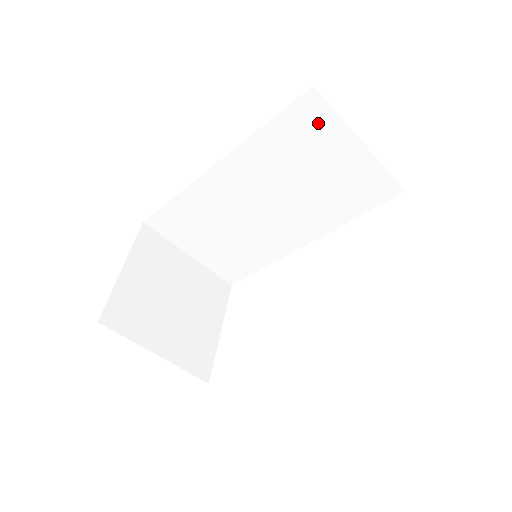
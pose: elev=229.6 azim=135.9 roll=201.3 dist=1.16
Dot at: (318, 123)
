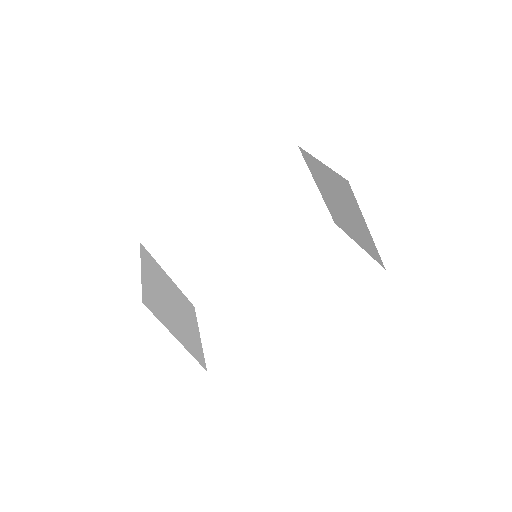
Dot at: (295, 170)
